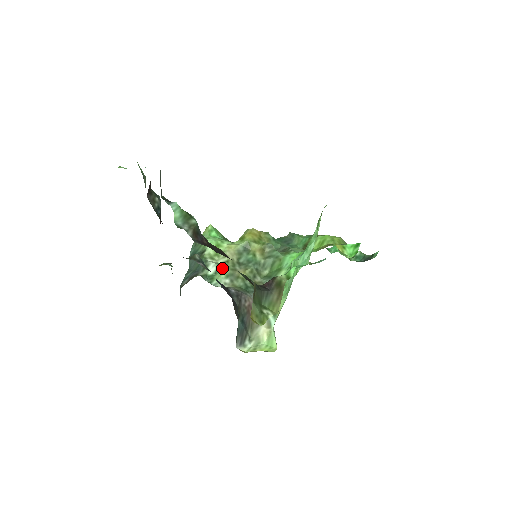
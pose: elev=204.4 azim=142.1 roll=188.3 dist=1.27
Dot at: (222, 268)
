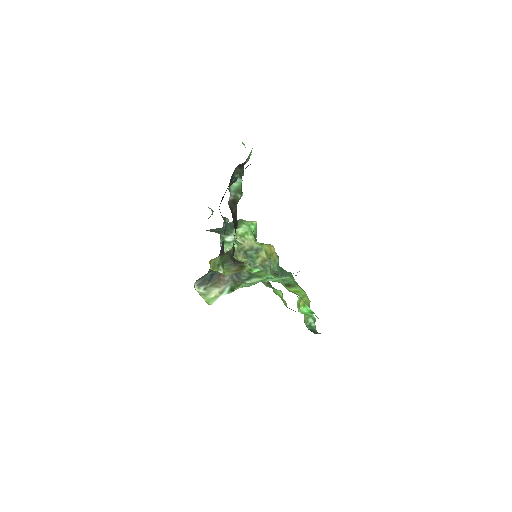
Dot at: occluded
